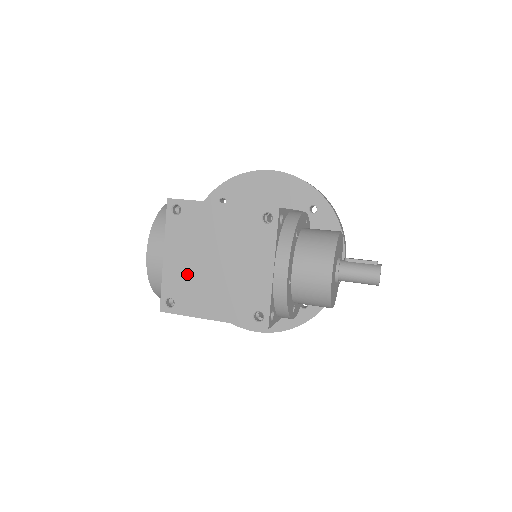
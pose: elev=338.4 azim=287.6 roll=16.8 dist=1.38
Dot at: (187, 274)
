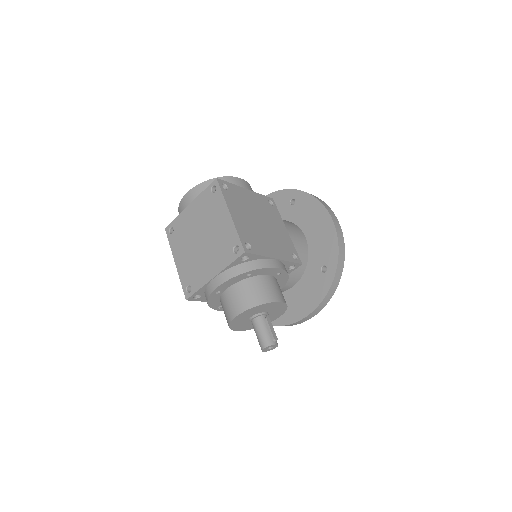
Dot at: (188, 227)
